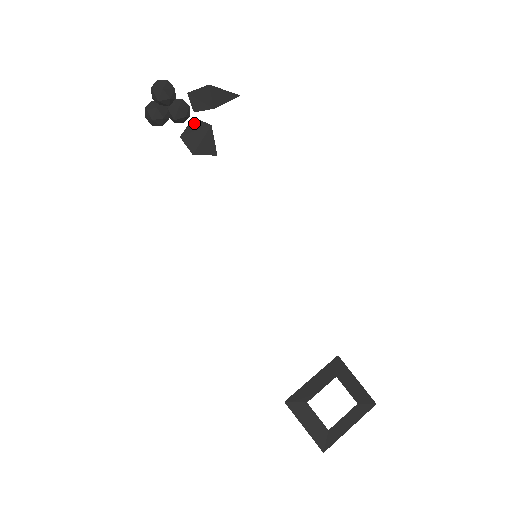
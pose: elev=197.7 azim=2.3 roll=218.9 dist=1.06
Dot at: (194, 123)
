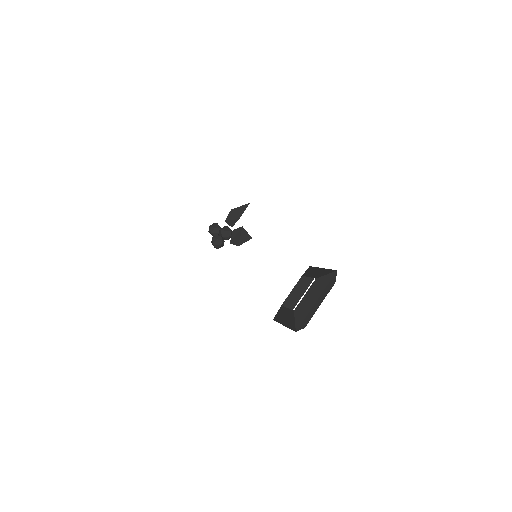
Dot at: (234, 232)
